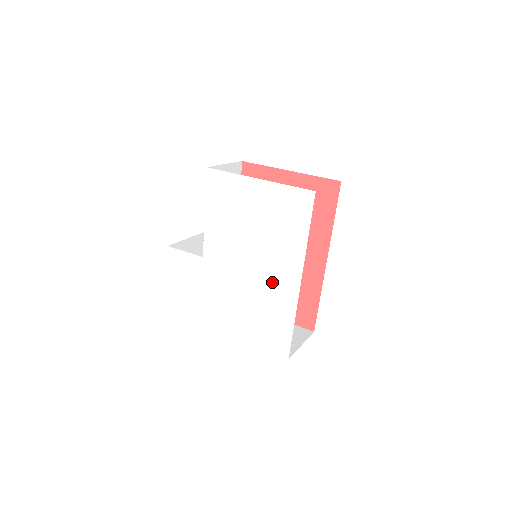
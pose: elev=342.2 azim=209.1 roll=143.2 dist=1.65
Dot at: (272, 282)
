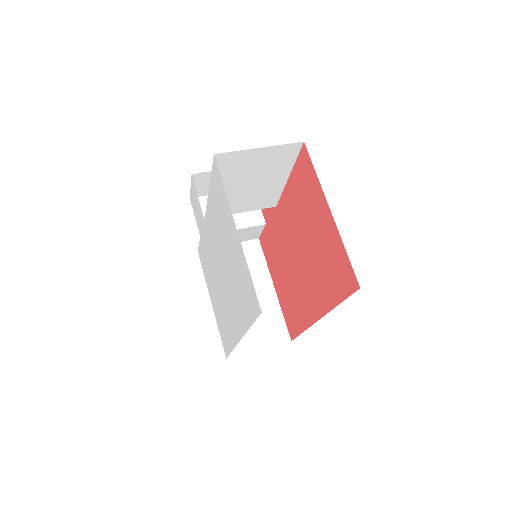
Dot at: (228, 309)
